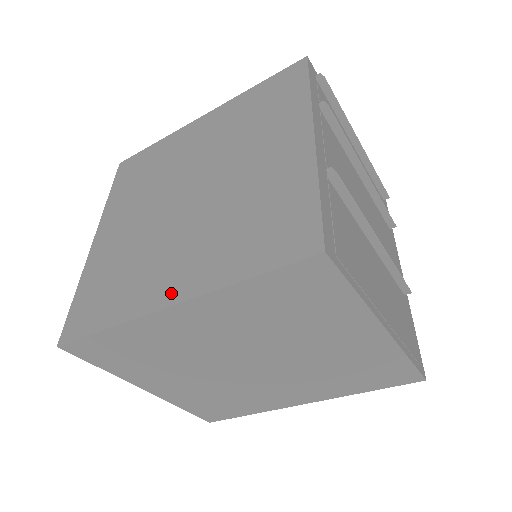
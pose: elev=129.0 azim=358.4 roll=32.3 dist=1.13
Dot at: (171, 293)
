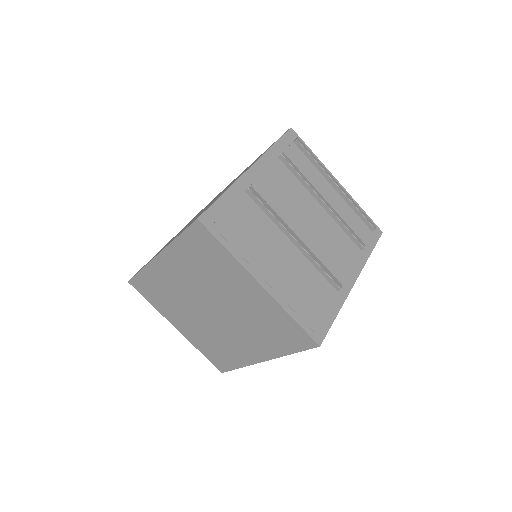
Dot at: occluded
